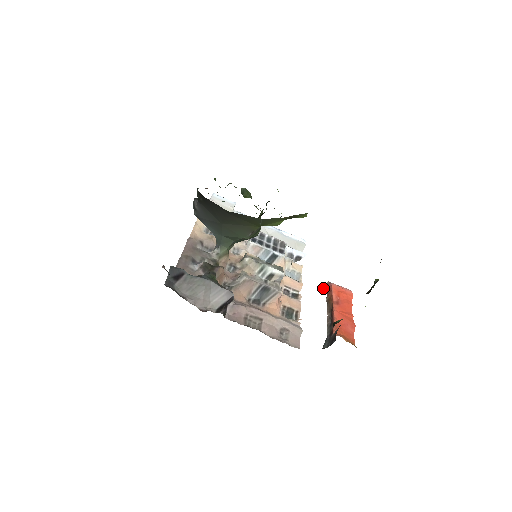
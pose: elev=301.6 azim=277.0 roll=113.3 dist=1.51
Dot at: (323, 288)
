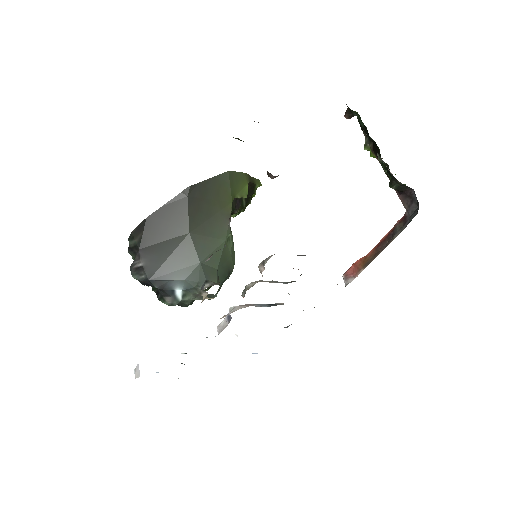
Dot at: (347, 284)
